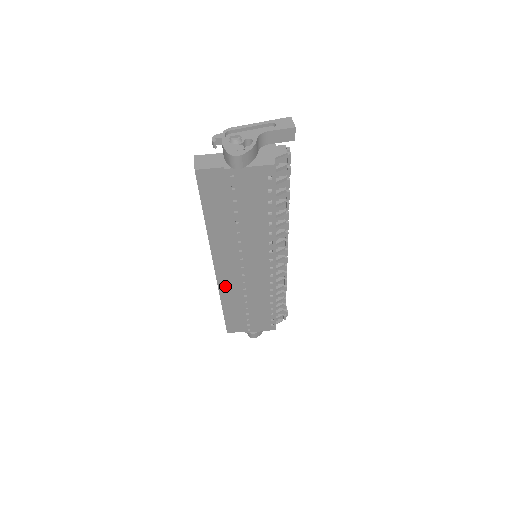
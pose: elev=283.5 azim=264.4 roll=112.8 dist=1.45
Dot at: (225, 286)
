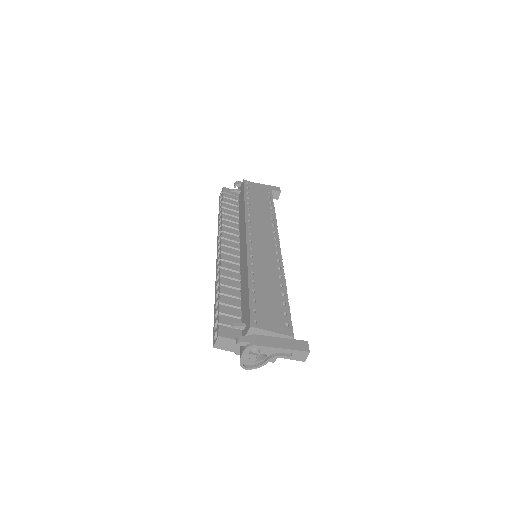
Dot at: occluded
